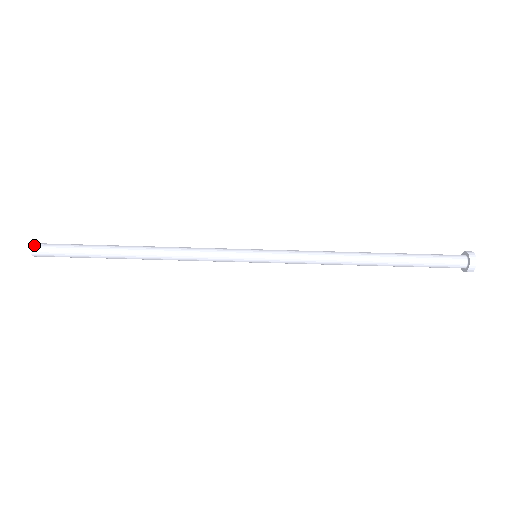
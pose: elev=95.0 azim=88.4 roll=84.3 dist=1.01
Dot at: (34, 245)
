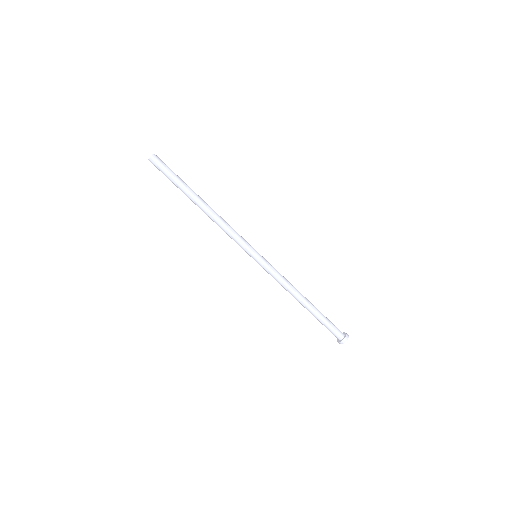
Dot at: (151, 159)
